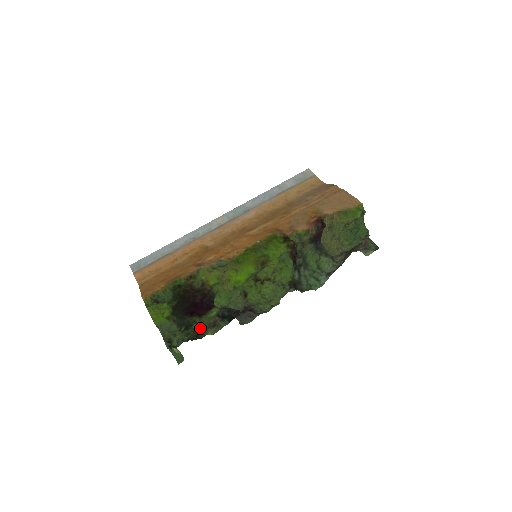
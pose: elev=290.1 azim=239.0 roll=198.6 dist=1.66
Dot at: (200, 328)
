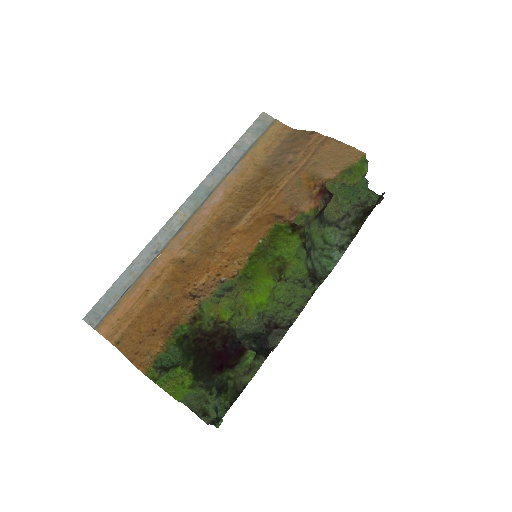
Dot at: (236, 381)
